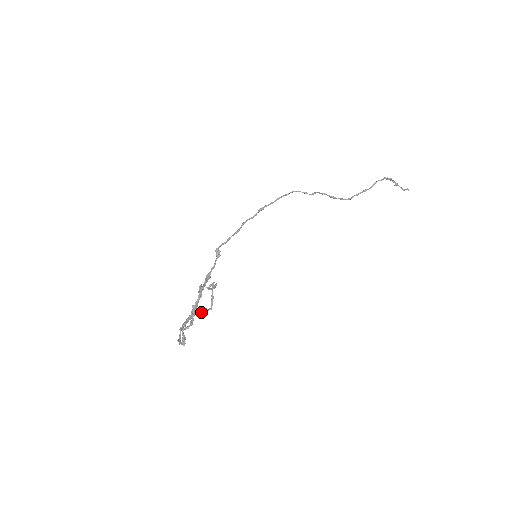
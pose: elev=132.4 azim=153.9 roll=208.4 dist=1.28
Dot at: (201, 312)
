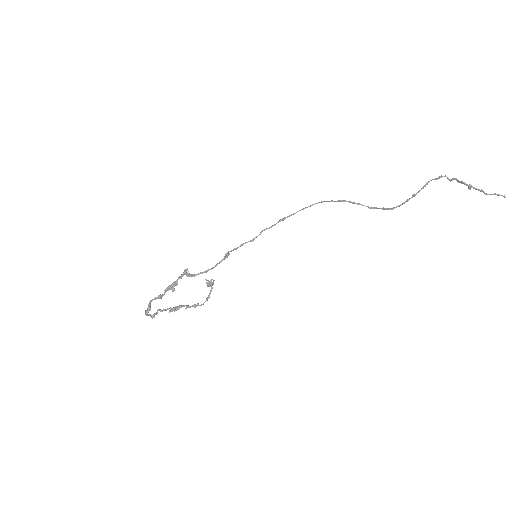
Dot at: (194, 307)
